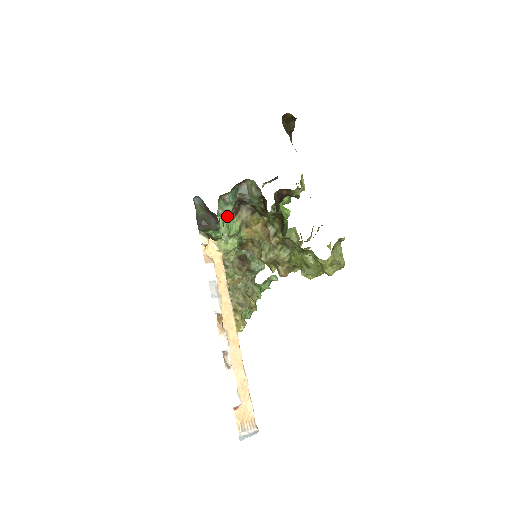
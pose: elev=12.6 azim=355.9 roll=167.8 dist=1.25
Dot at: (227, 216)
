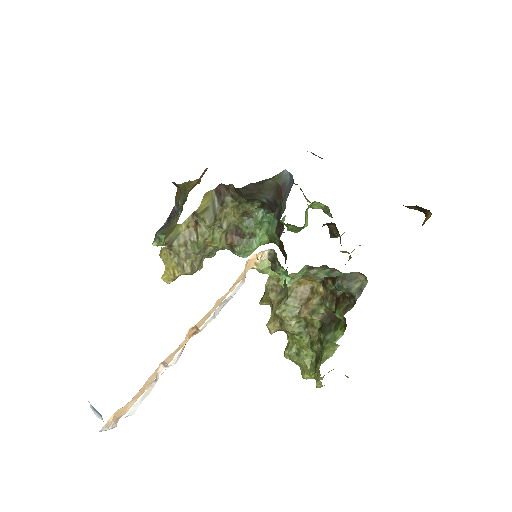
Dot at: (307, 265)
